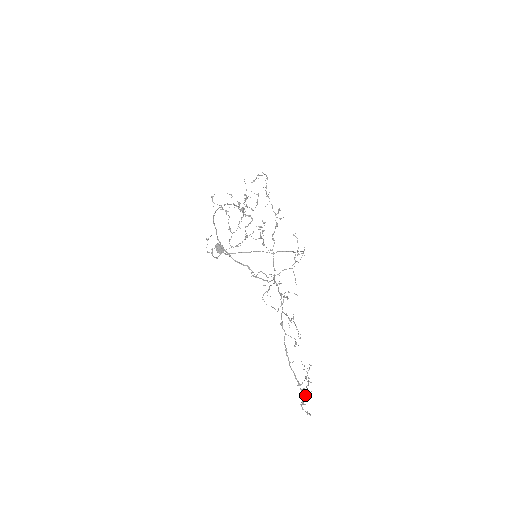
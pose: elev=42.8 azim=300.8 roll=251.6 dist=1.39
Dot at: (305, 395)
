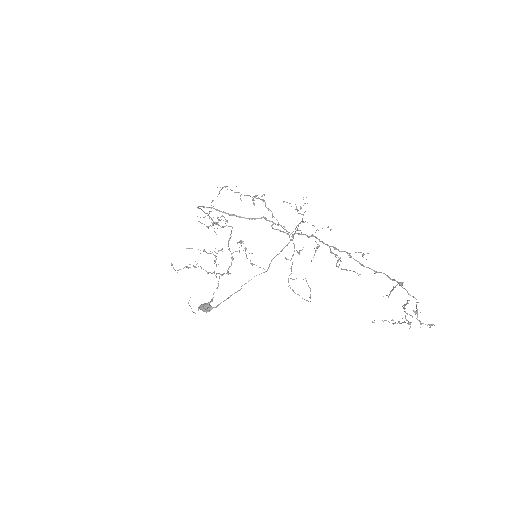
Dot at: occluded
